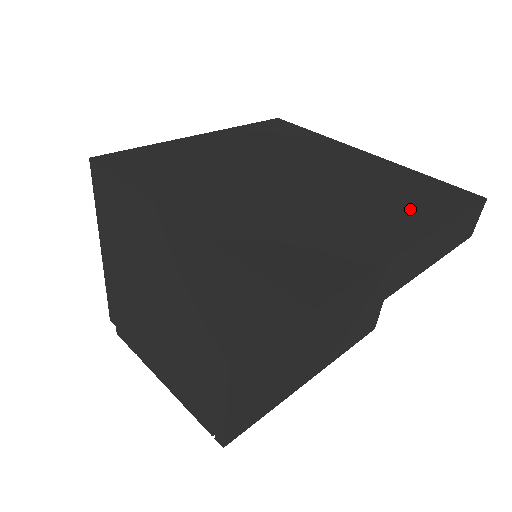
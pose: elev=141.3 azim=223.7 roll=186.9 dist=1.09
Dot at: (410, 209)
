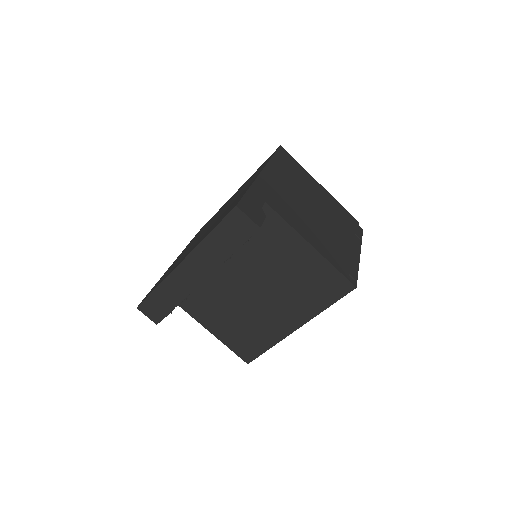
Dot at: occluded
